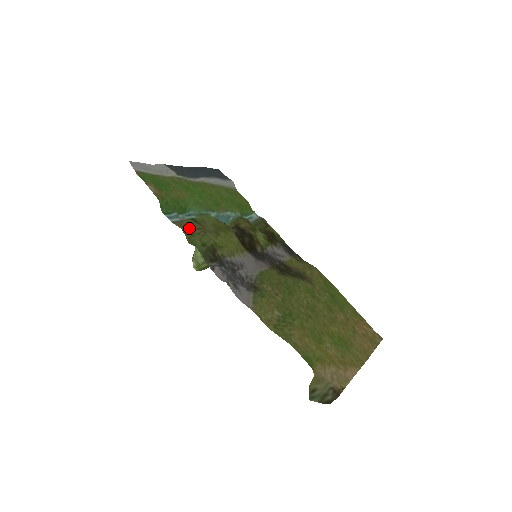
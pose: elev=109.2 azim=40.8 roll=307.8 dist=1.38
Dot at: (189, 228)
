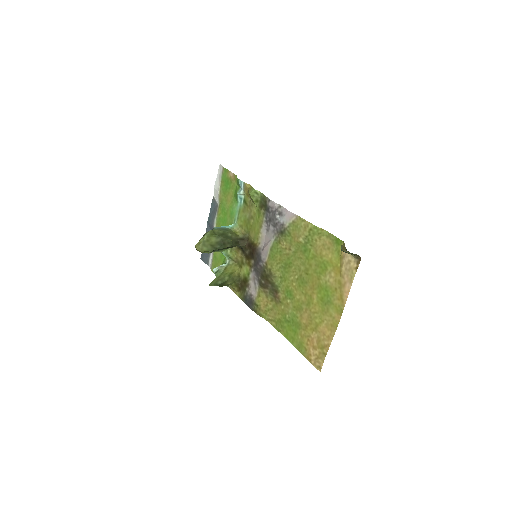
Dot at: (248, 194)
